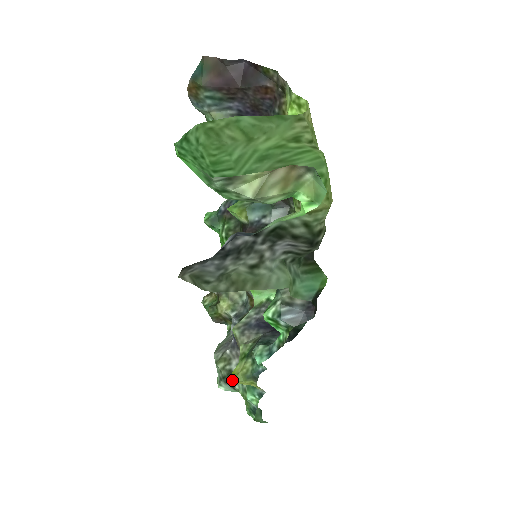
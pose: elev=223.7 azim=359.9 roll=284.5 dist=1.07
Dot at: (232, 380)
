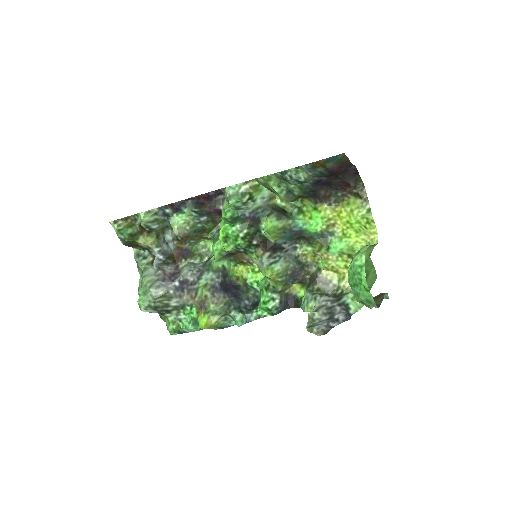
Dot at: occluded
